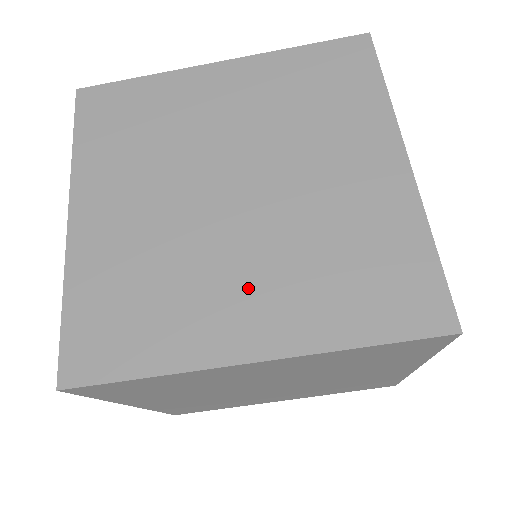
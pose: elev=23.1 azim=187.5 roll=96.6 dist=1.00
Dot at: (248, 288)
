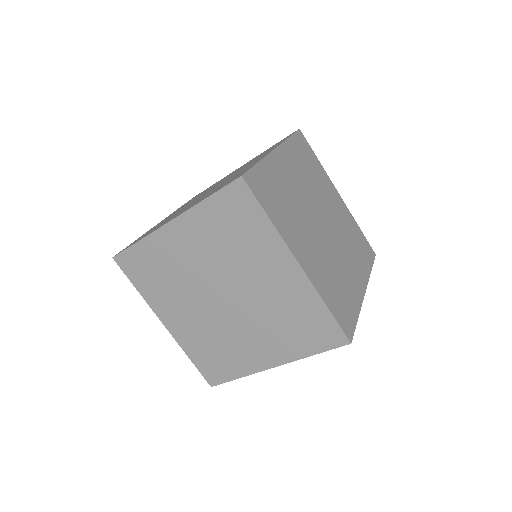
Dot at: (350, 265)
